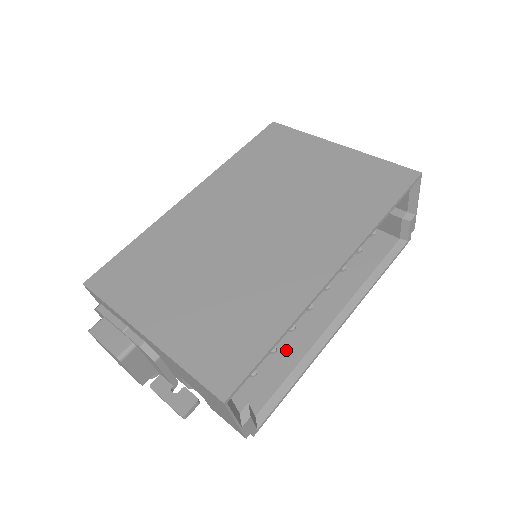
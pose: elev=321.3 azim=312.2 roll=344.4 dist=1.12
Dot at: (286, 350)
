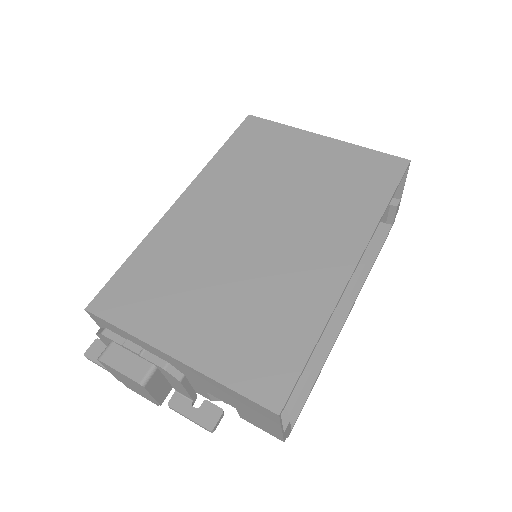
Dot at: occluded
